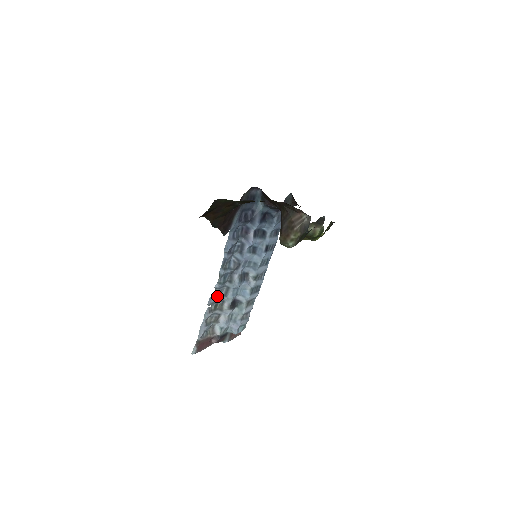
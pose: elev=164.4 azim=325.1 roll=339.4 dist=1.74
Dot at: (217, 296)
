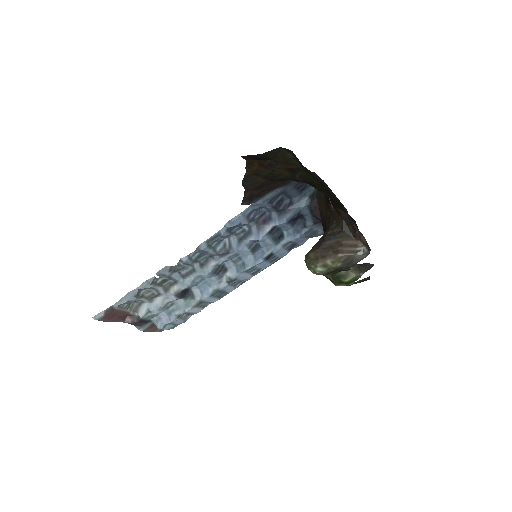
Dot at: (175, 271)
